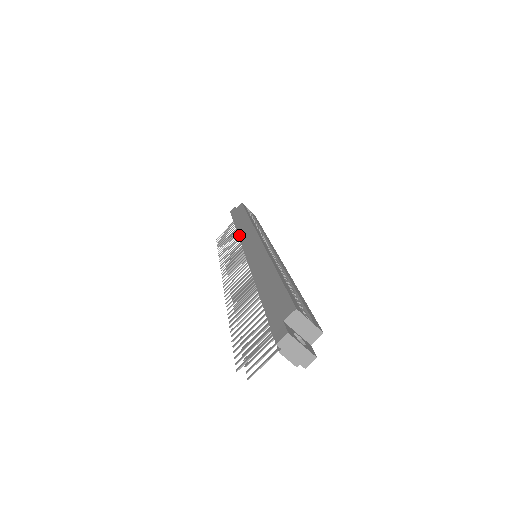
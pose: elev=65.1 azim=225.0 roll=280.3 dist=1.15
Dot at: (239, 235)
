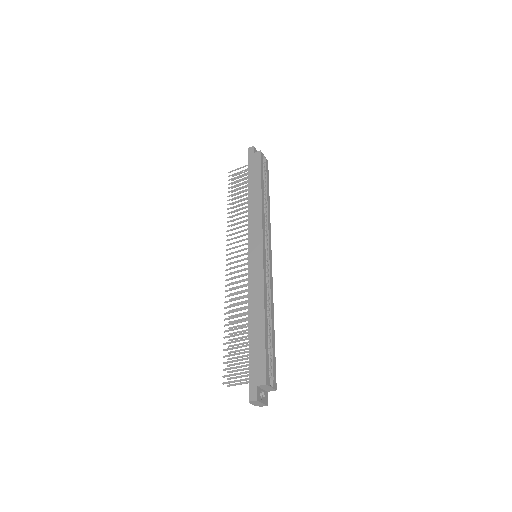
Dot at: (249, 217)
